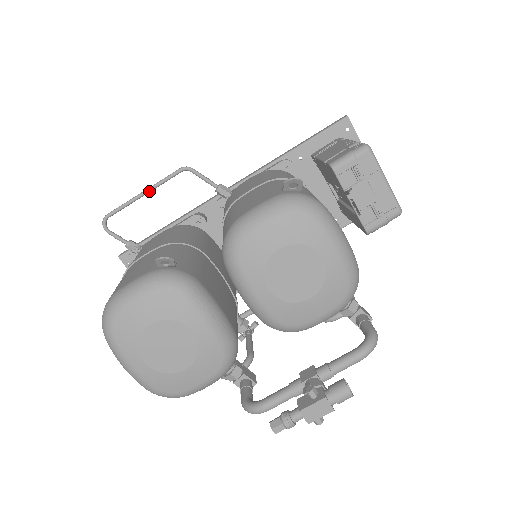
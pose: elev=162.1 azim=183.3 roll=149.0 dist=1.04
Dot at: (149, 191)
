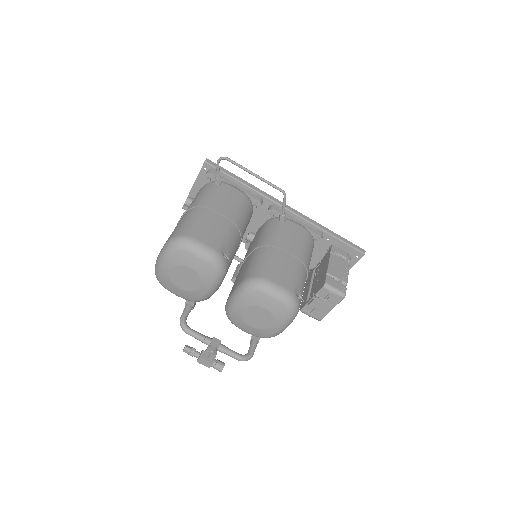
Dot at: (258, 178)
